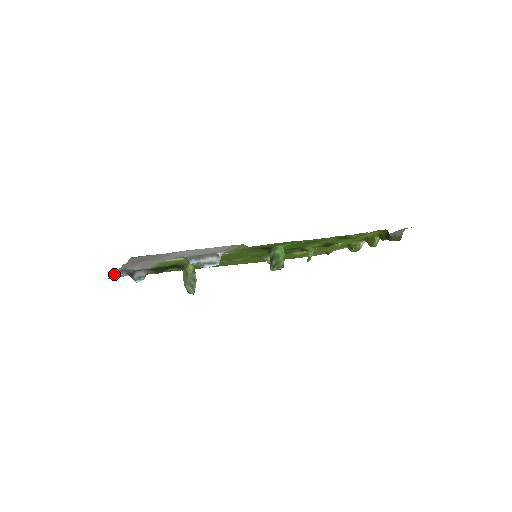
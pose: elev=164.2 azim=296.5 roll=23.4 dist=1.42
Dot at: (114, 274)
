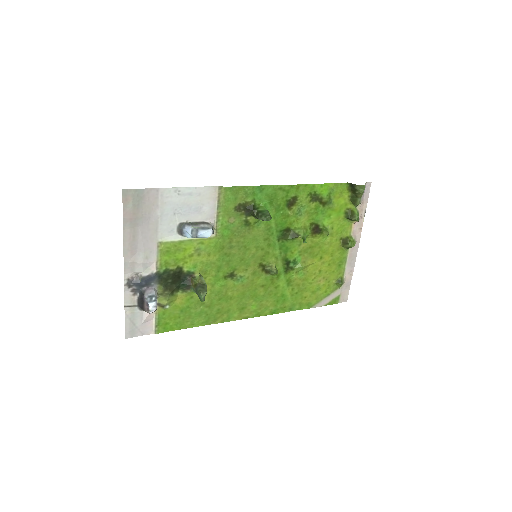
Dot at: (127, 306)
